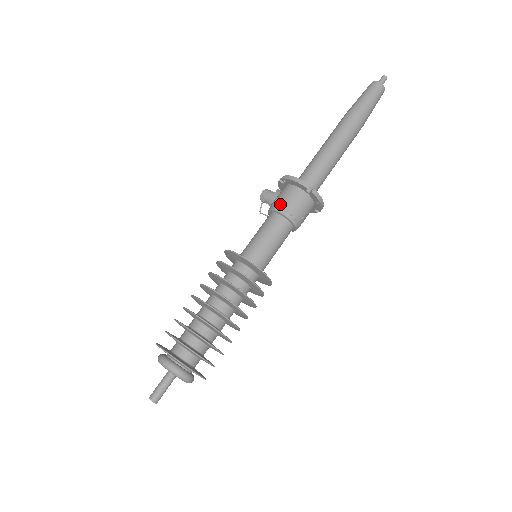
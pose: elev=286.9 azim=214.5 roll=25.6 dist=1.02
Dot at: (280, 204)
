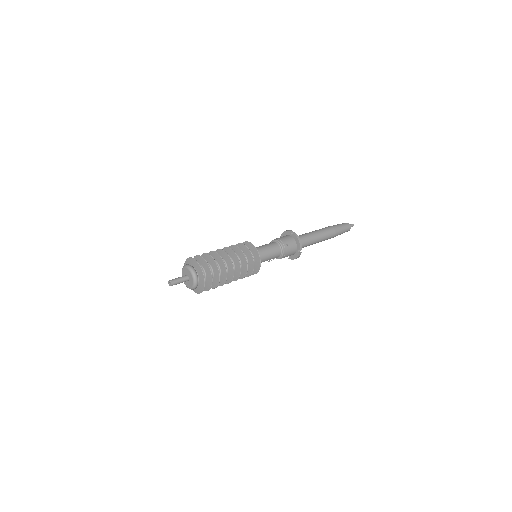
Dot at: occluded
